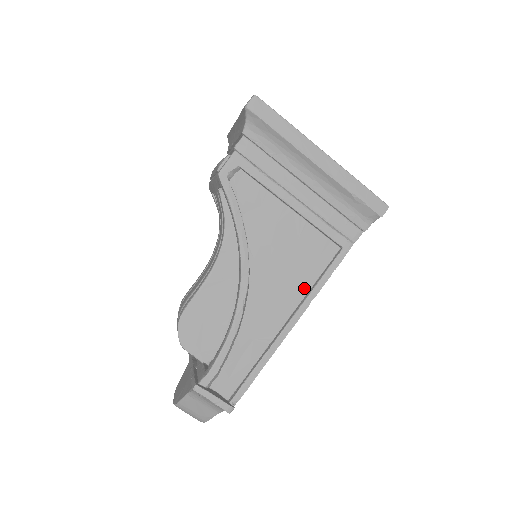
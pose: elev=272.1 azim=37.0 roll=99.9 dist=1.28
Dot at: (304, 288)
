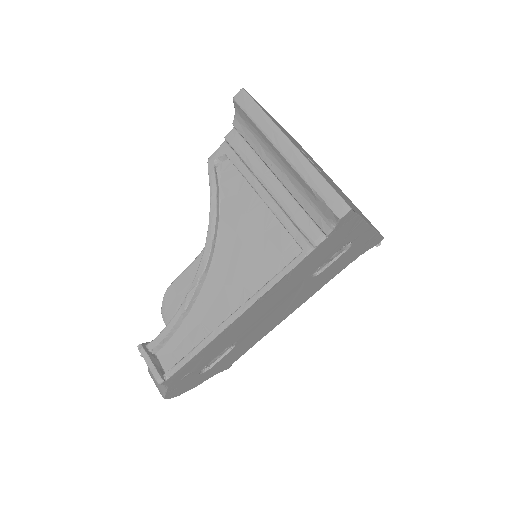
Dot at: (258, 285)
